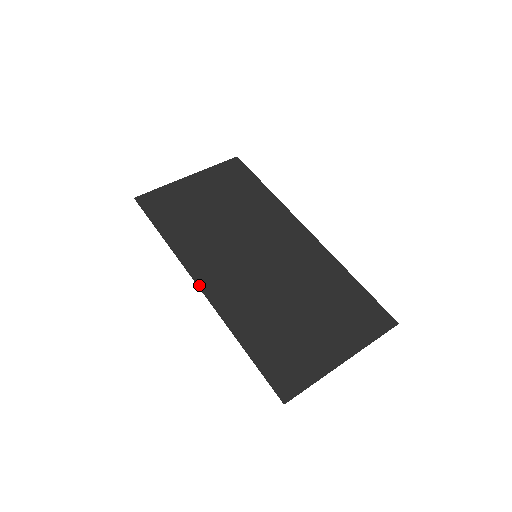
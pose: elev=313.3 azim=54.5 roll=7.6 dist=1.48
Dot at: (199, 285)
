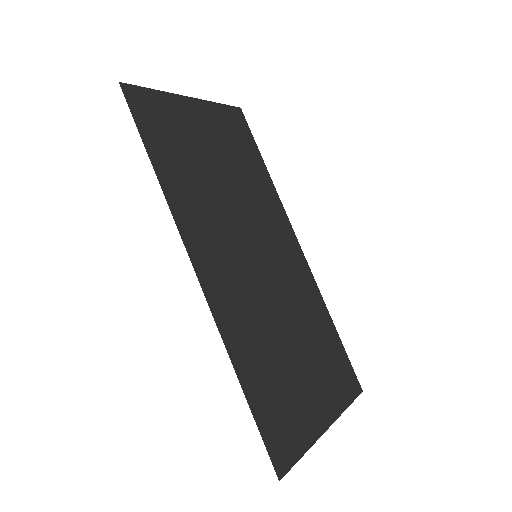
Dot at: (197, 271)
